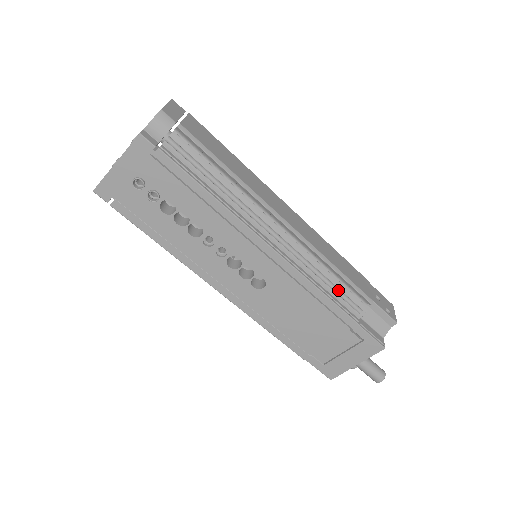
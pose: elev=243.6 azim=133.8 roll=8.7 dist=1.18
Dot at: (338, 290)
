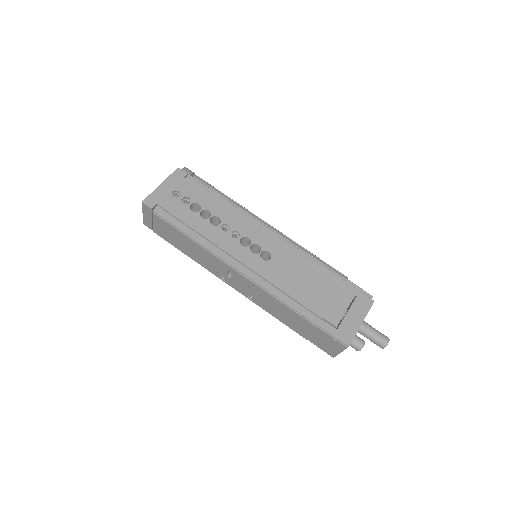
Dot at: occluded
